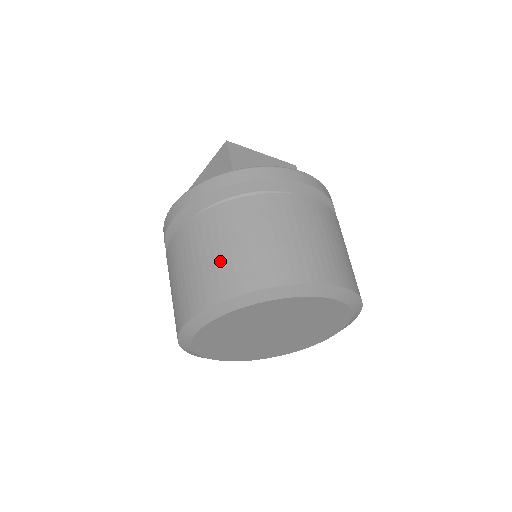
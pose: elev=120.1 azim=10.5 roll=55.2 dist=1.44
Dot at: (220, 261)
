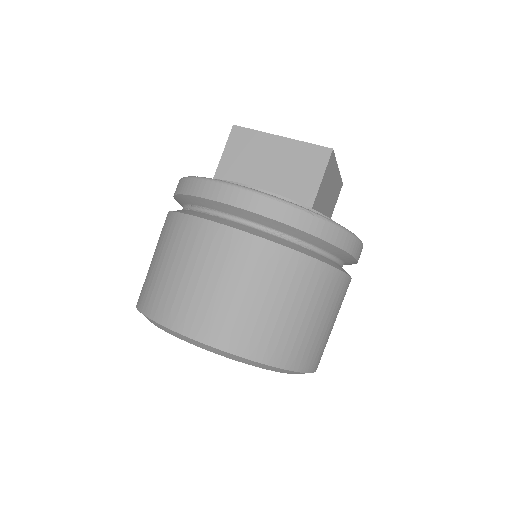
Dot at: occluded
